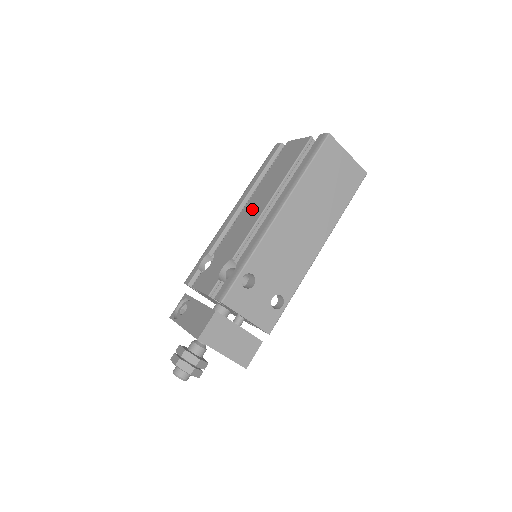
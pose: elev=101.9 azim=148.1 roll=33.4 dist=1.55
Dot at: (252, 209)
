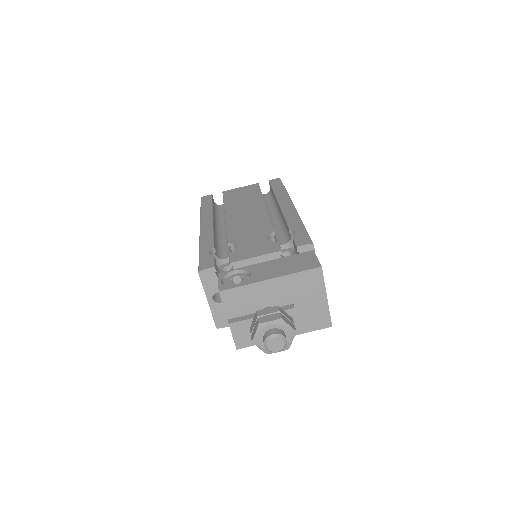
Dot at: (245, 214)
